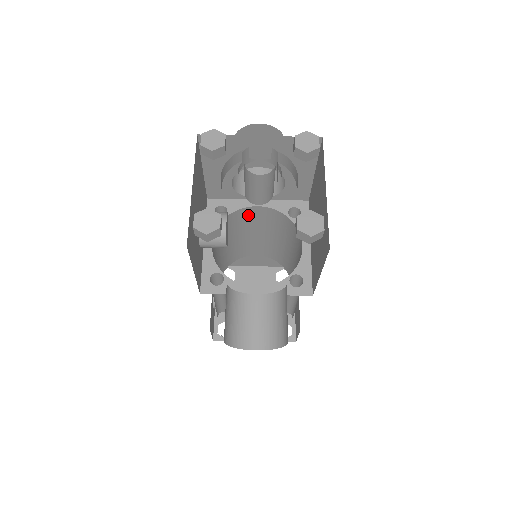
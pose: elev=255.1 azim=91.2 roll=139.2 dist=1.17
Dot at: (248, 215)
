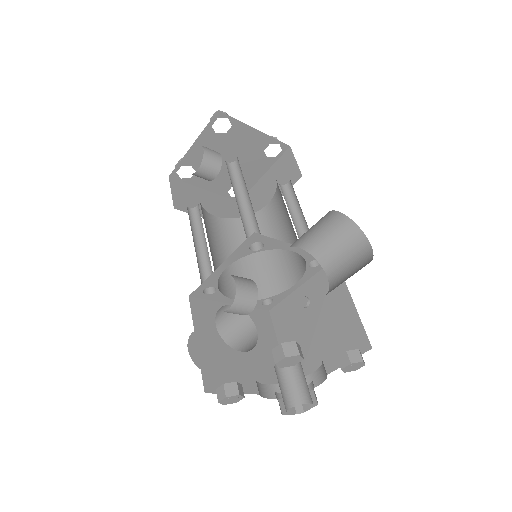
Dot at: occluded
